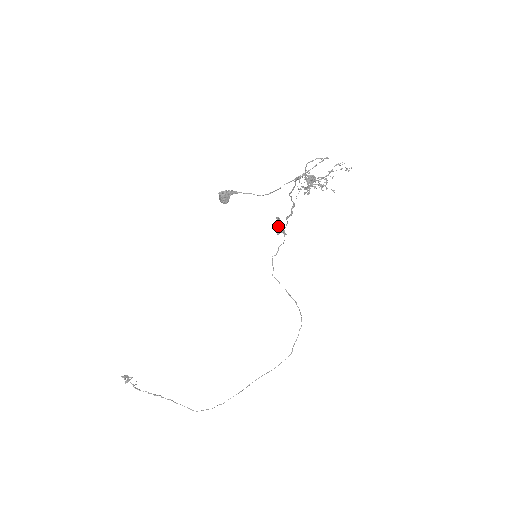
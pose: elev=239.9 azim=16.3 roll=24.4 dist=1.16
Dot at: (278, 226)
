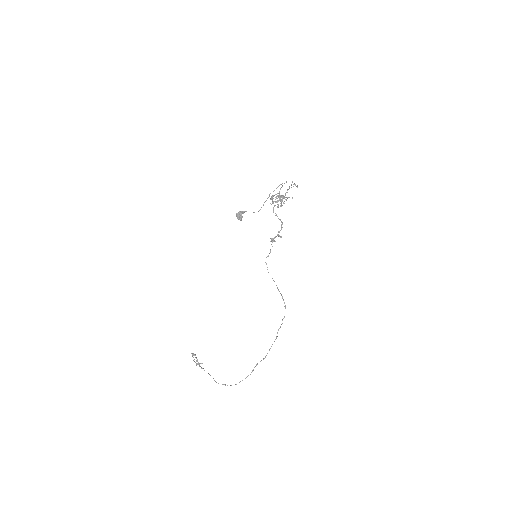
Dot at: occluded
